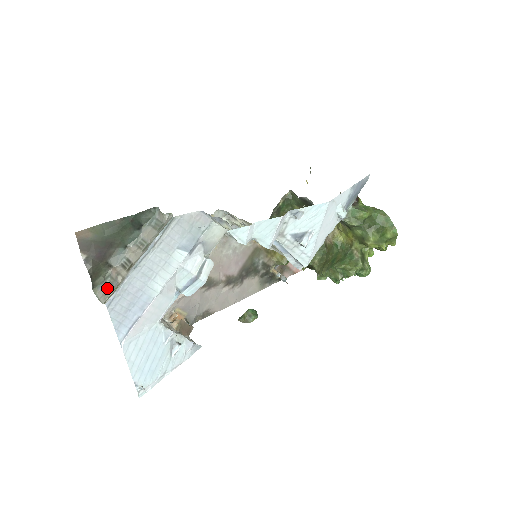
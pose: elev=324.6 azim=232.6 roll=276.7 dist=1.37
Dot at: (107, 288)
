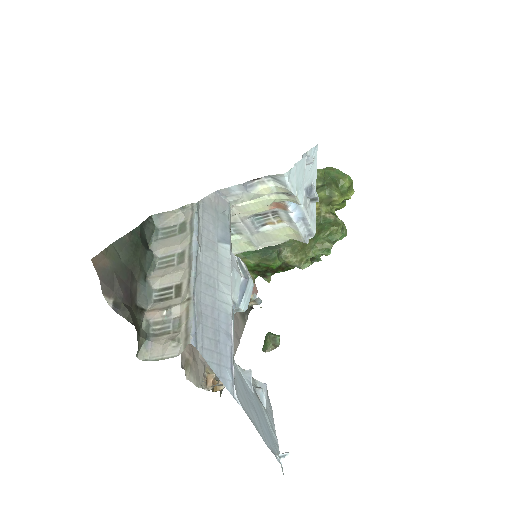
Dot at: (162, 336)
